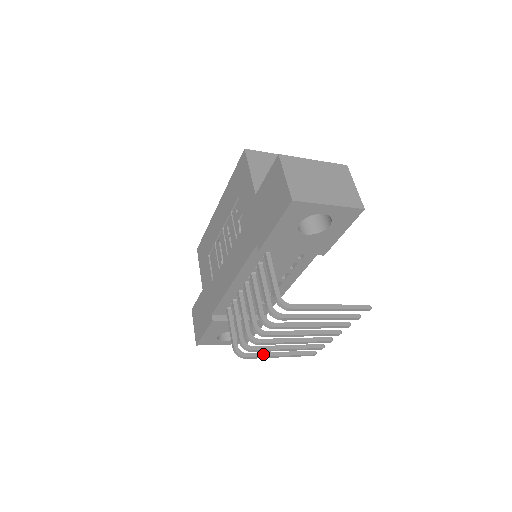
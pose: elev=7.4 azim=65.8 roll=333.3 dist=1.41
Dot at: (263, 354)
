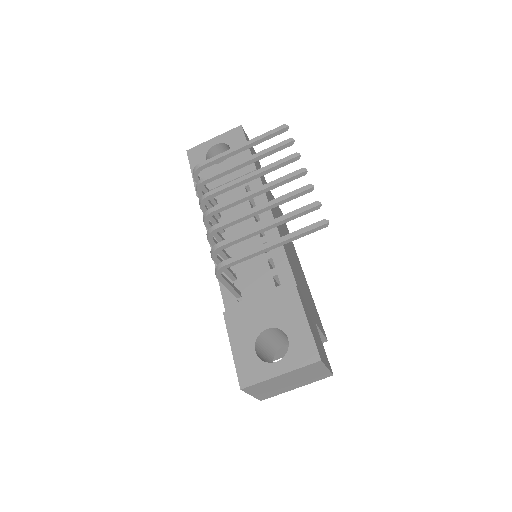
Dot at: (247, 253)
